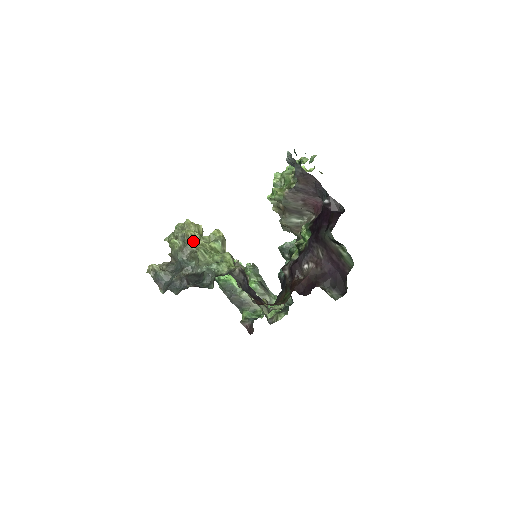
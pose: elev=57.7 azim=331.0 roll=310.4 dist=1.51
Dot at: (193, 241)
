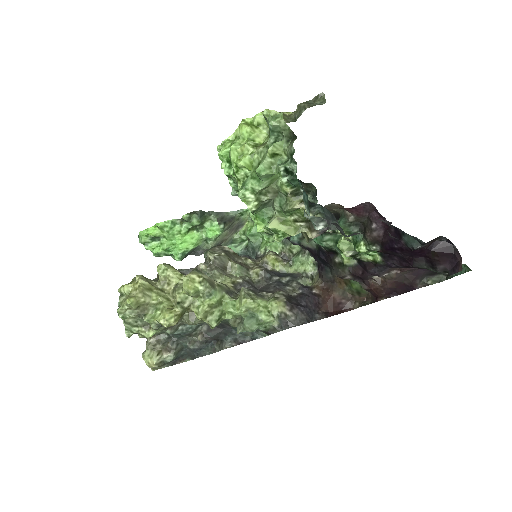
Dot at: (180, 318)
